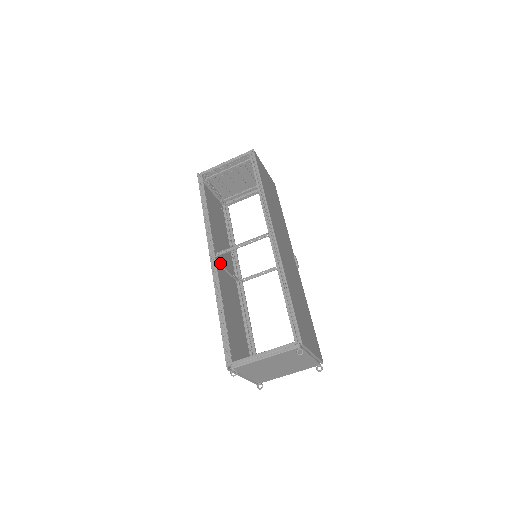
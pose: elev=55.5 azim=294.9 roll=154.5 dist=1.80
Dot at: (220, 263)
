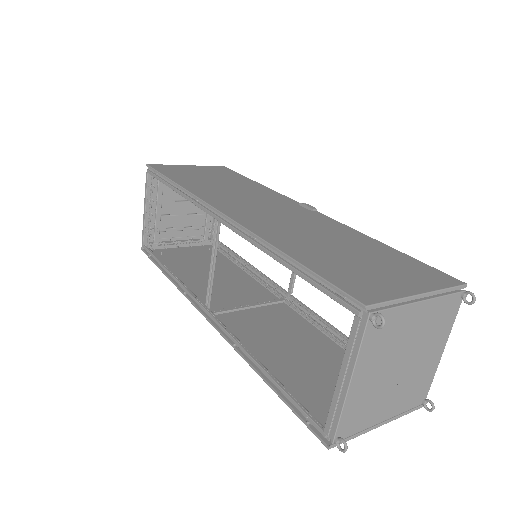
Dot at: (229, 309)
